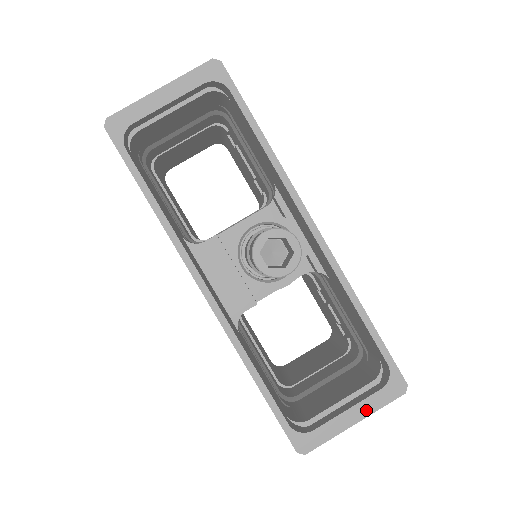
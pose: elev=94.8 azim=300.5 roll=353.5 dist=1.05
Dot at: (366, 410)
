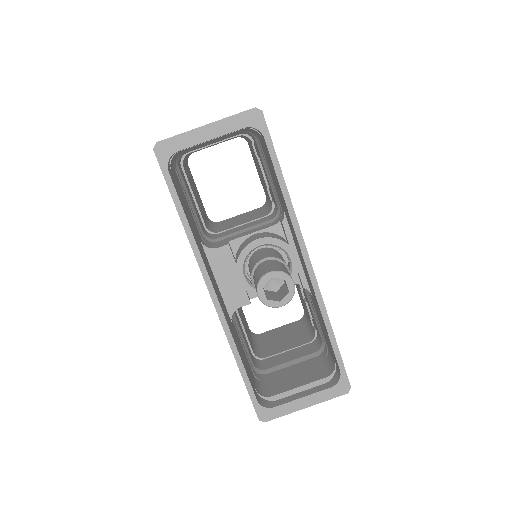
Dot at: (316, 400)
